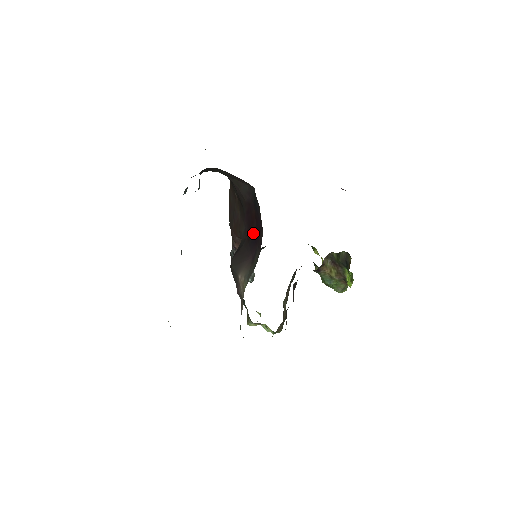
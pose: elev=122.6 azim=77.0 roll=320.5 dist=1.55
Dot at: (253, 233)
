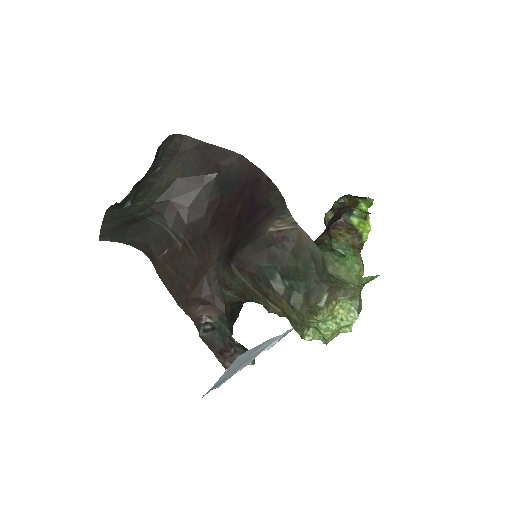
Dot at: (241, 216)
